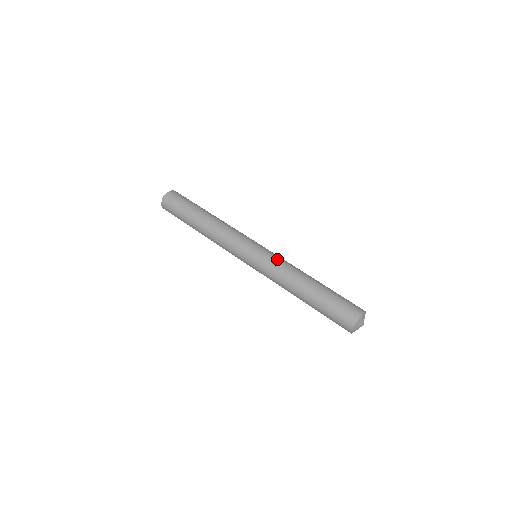
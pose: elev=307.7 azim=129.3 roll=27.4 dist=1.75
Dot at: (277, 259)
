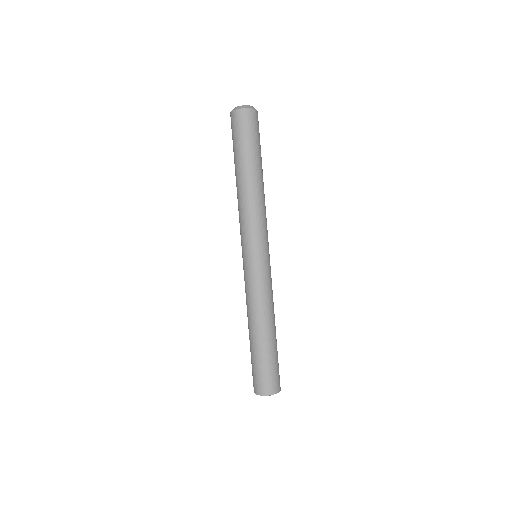
Dot at: (259, 284)
